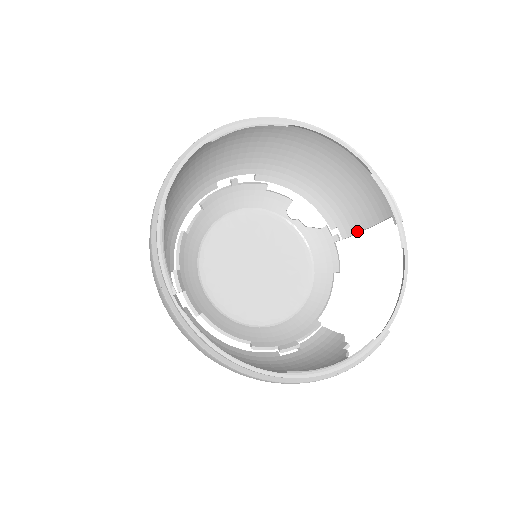
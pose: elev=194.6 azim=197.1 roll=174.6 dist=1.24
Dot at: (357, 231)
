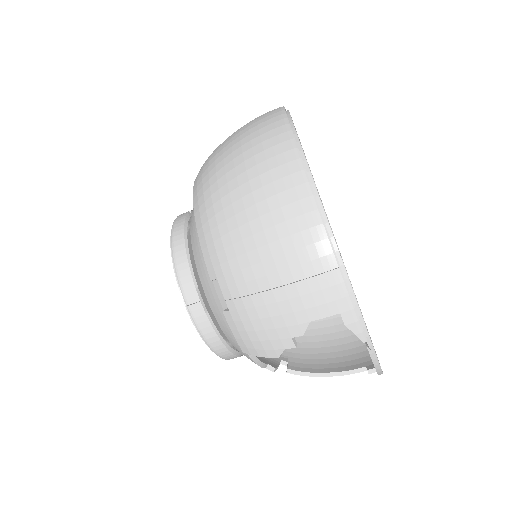
Dot at: (310, 371)
